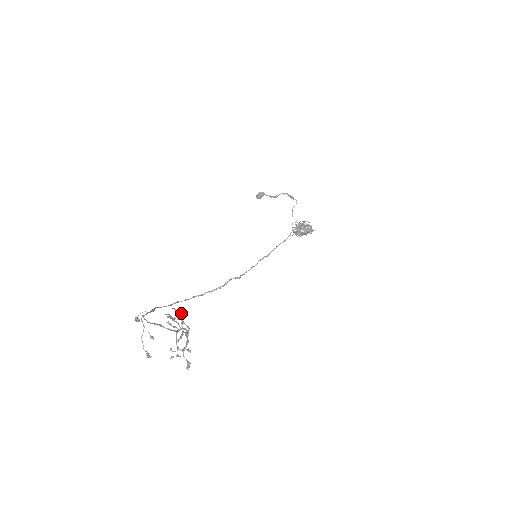
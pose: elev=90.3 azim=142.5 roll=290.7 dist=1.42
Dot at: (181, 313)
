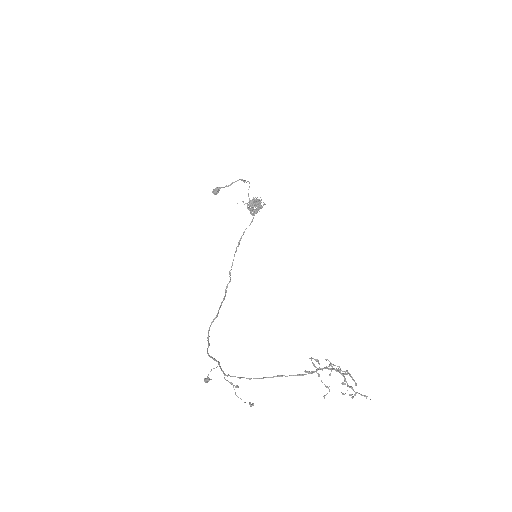
Dot at: (327, 359)
